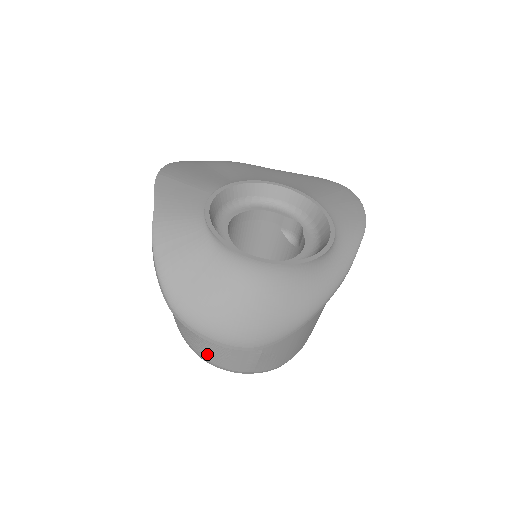
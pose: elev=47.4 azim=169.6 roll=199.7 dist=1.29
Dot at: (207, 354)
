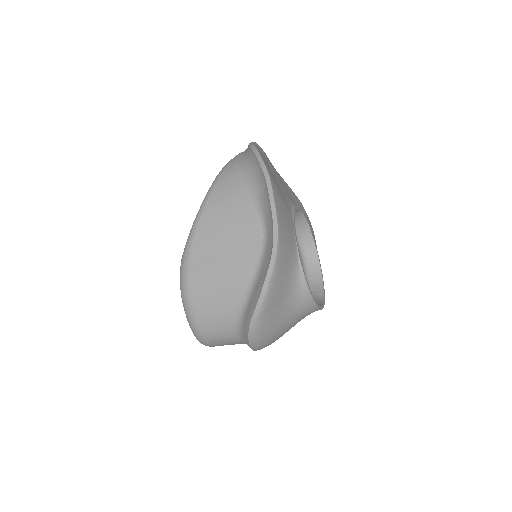
Dot at: (213, 339)
